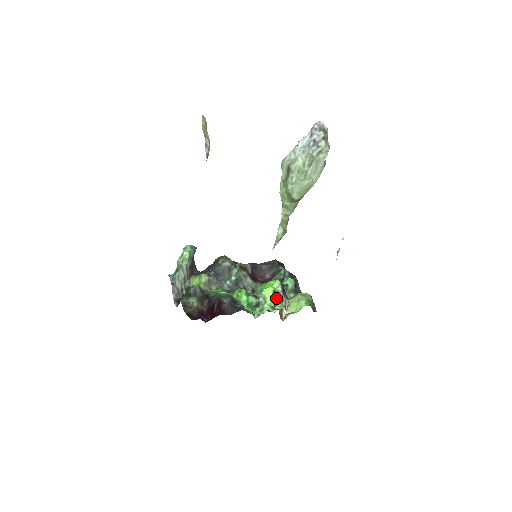
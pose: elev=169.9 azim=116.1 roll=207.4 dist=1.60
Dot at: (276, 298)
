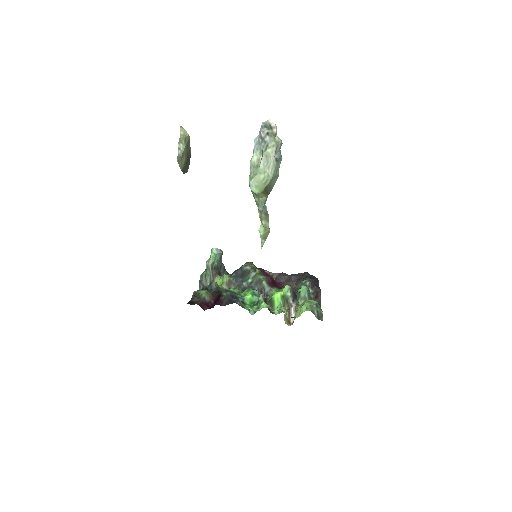
Dot at: (285, 303)
